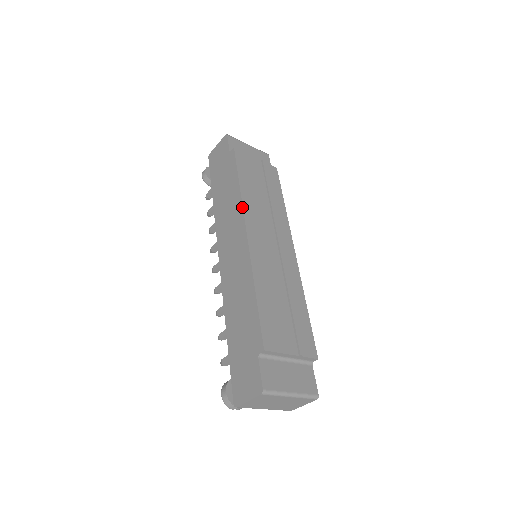
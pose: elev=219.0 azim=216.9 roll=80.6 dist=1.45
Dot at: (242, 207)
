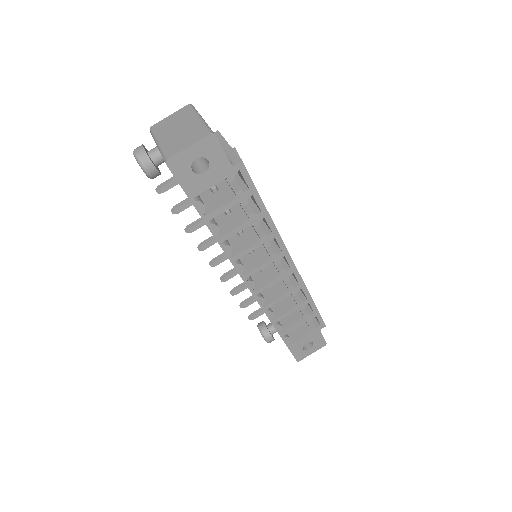
Dot at: occluded
